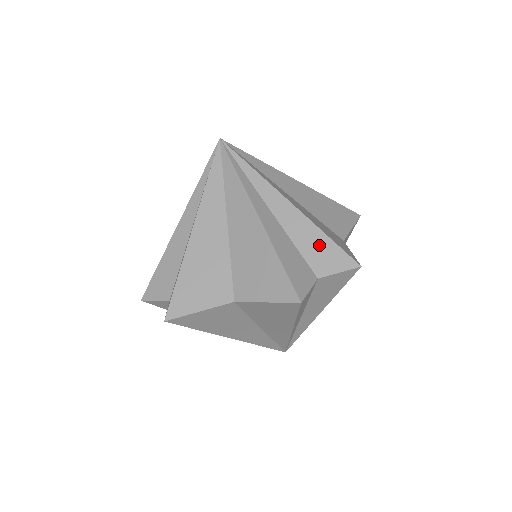
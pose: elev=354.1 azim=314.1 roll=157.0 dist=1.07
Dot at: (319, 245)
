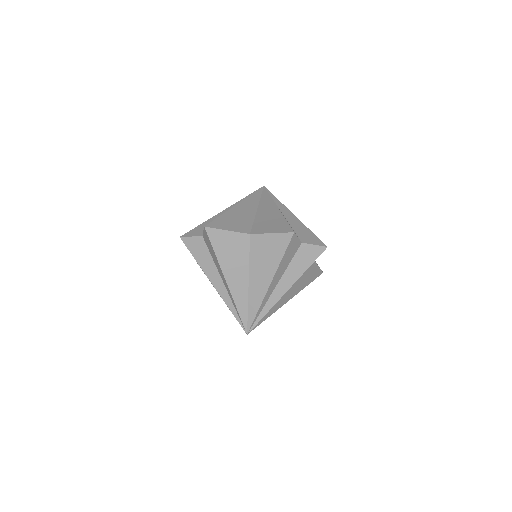
Dot at: (306, 233)
